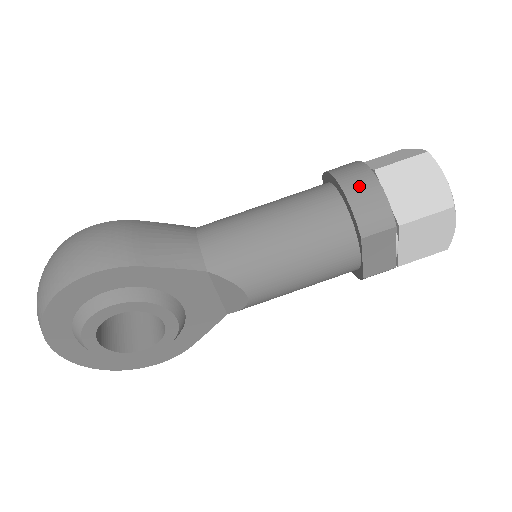
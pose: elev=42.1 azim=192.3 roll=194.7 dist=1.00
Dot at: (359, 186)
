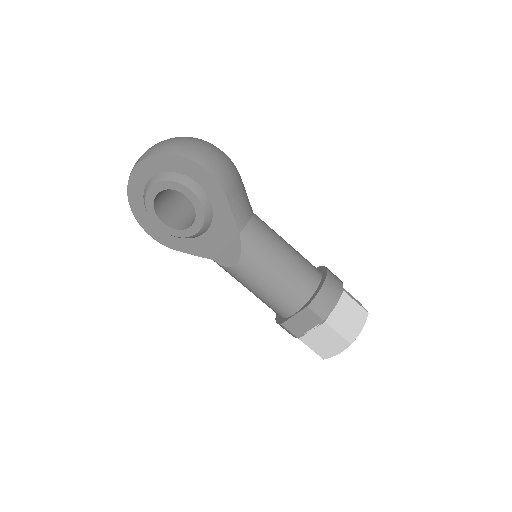
Dot at: (332, 288)
